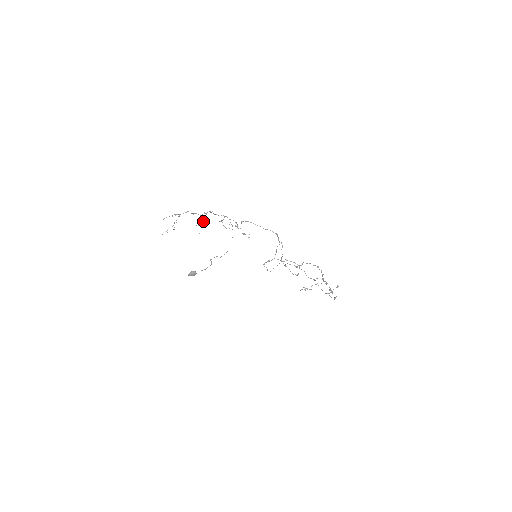
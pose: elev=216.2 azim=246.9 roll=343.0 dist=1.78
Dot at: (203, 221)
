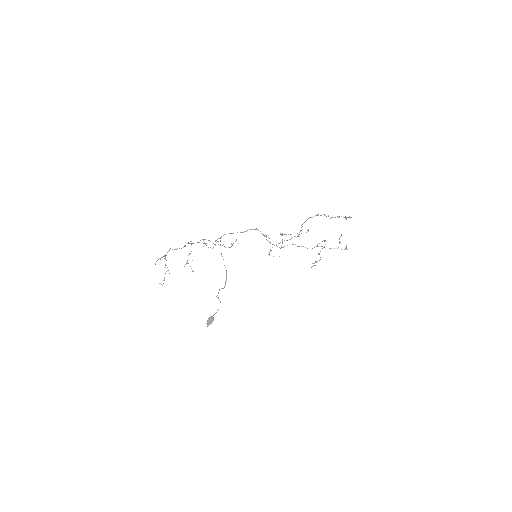
Dot at: occluded
